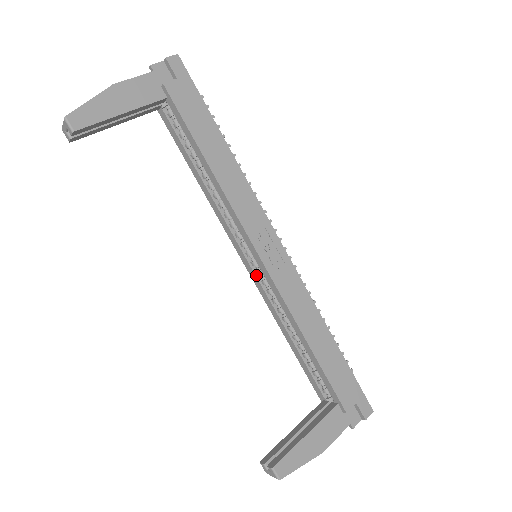
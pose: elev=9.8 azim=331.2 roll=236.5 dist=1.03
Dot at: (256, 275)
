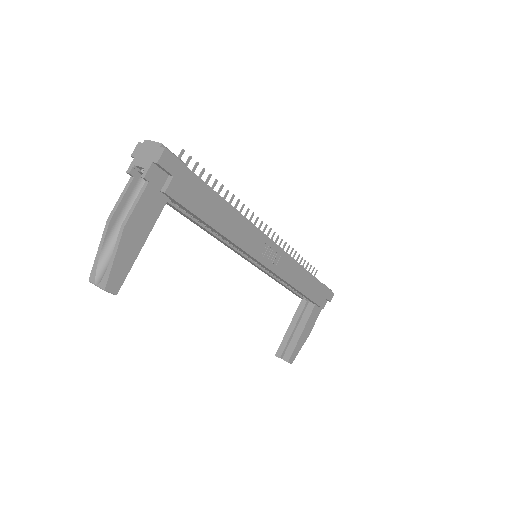
Dot at: (256, 264)
